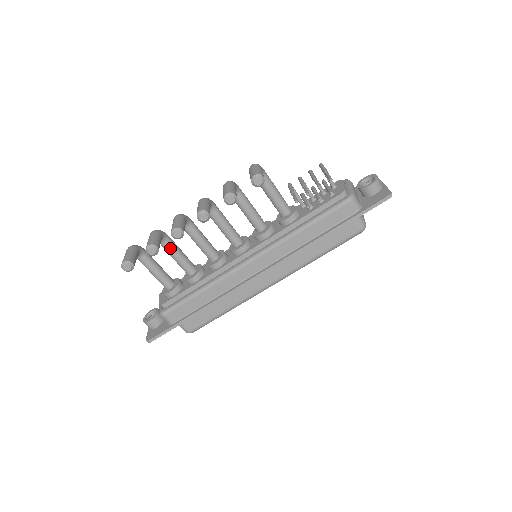
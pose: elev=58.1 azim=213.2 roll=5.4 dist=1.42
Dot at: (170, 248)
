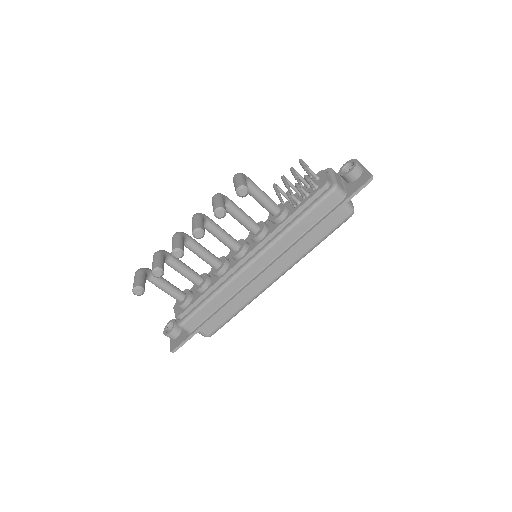
Dot at: (174, 265)
